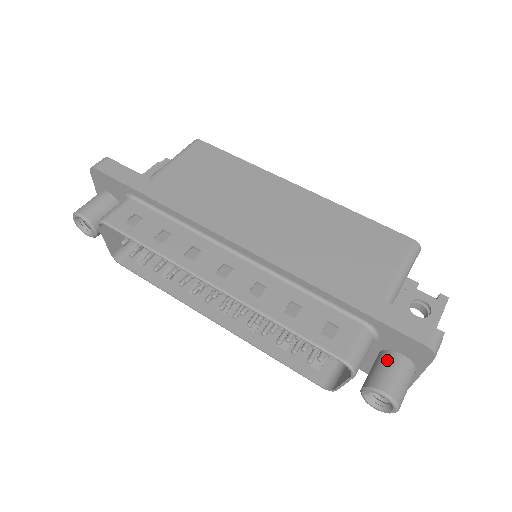
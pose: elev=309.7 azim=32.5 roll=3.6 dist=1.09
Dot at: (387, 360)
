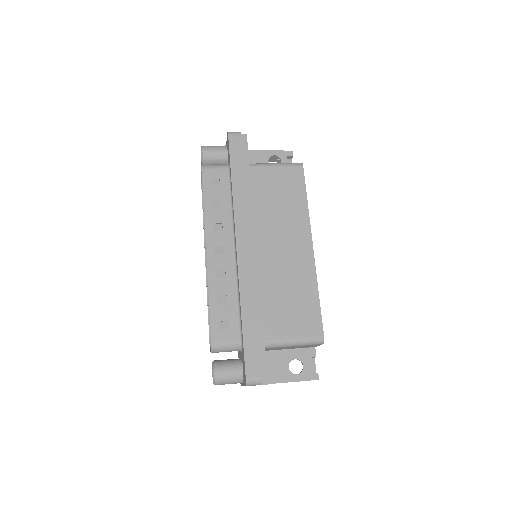
Dot at: (235, 364)
